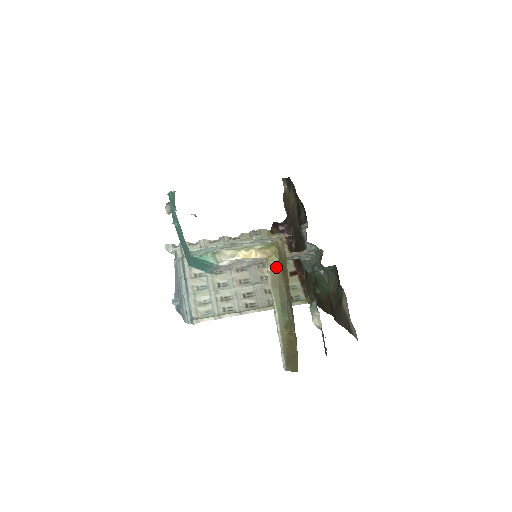
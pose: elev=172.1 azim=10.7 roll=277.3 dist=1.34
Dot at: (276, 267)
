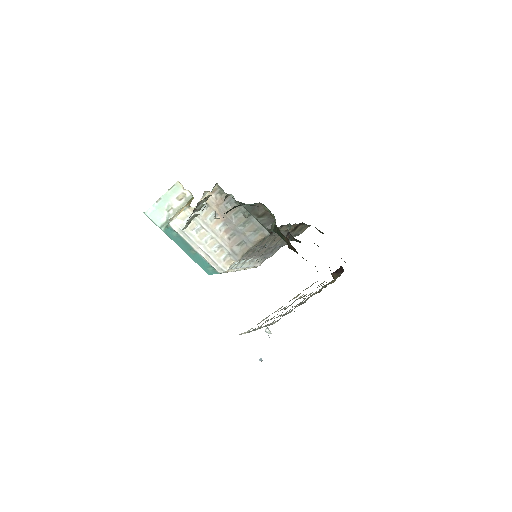
Dot at: occluded
